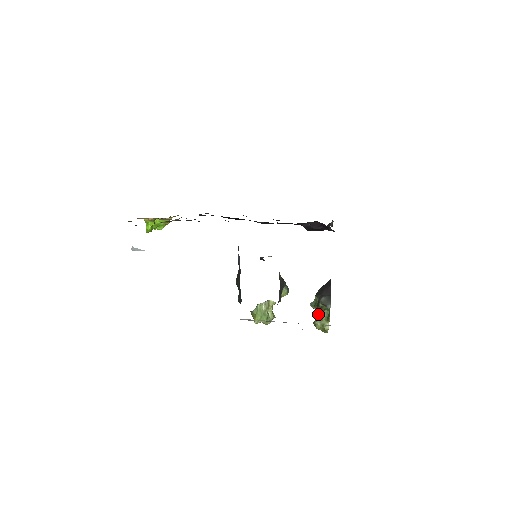
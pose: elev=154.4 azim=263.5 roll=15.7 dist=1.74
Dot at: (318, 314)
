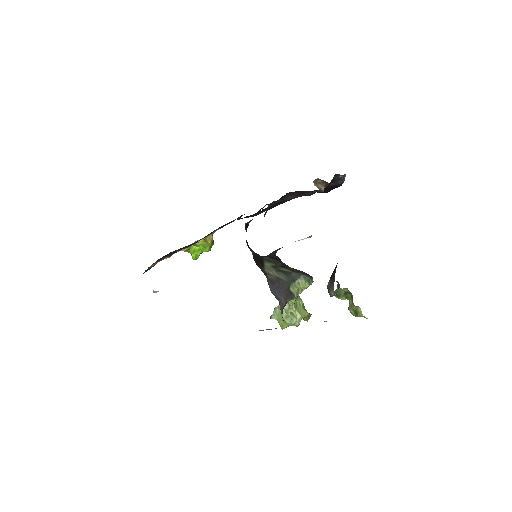
Dot at: occluded
